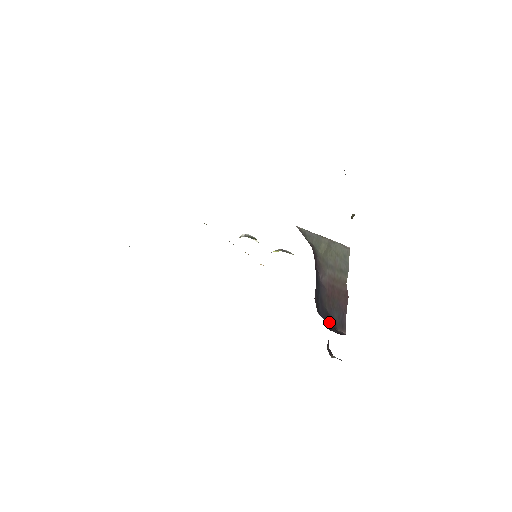
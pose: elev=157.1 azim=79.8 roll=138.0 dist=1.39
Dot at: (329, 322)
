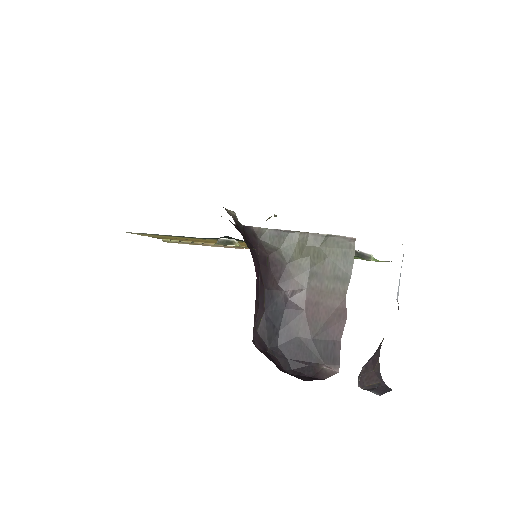
Dot at: (300, 357)
